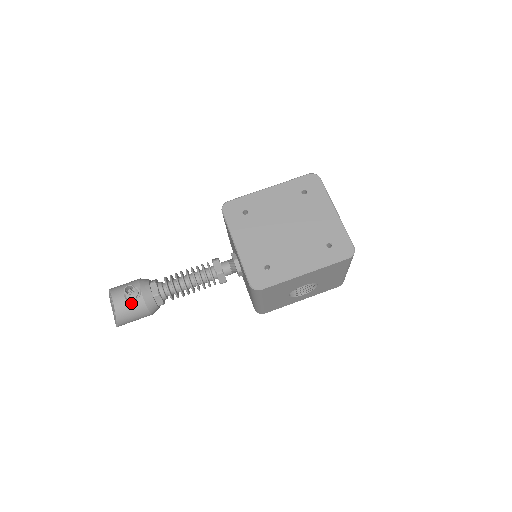
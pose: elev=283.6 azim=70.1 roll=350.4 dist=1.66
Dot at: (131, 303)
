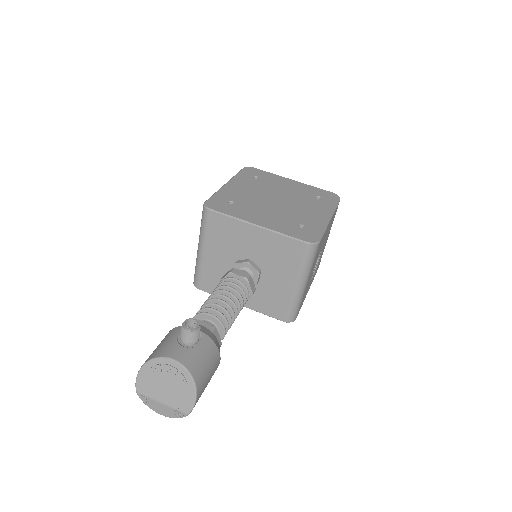
Dot at: (199, 349)
